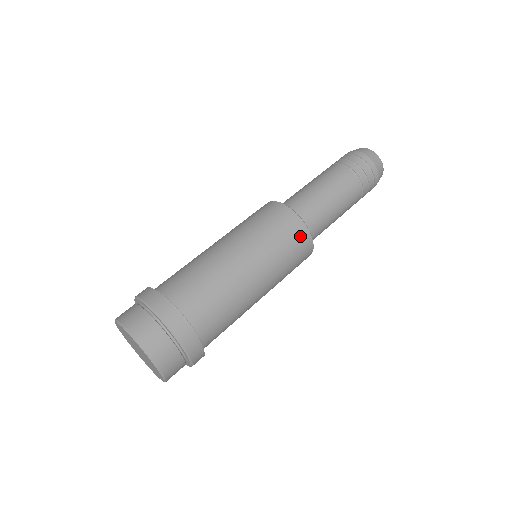
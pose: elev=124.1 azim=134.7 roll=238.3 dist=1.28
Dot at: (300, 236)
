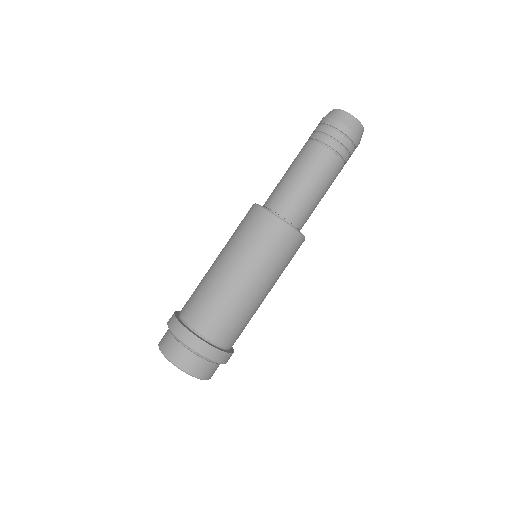
Dot at: (294, 243)
